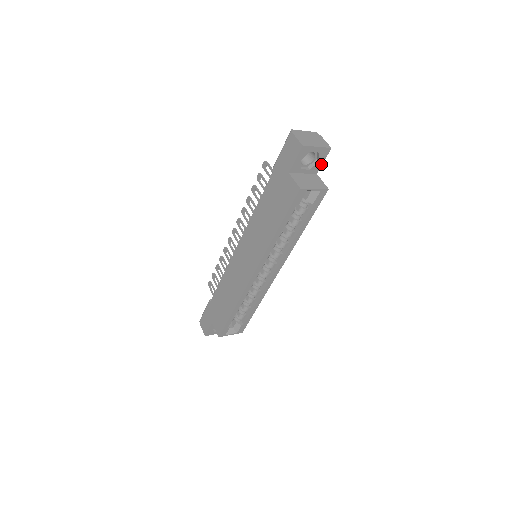
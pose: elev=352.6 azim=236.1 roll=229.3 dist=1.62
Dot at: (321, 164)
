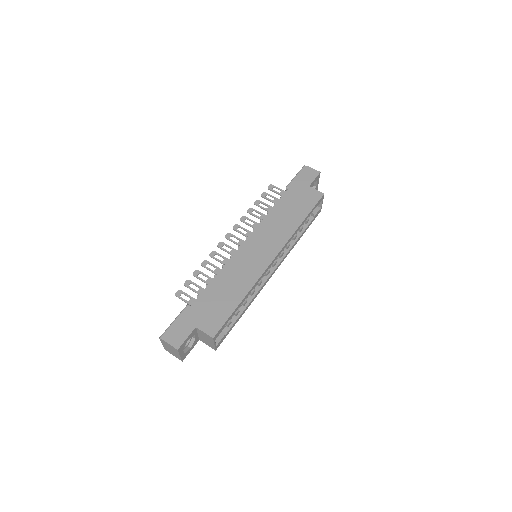
Dot at: occluded
